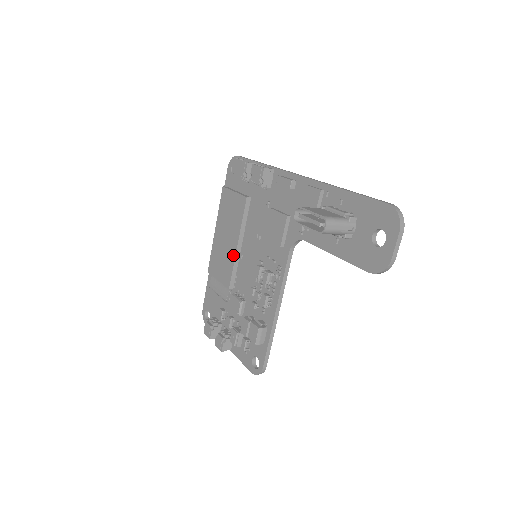
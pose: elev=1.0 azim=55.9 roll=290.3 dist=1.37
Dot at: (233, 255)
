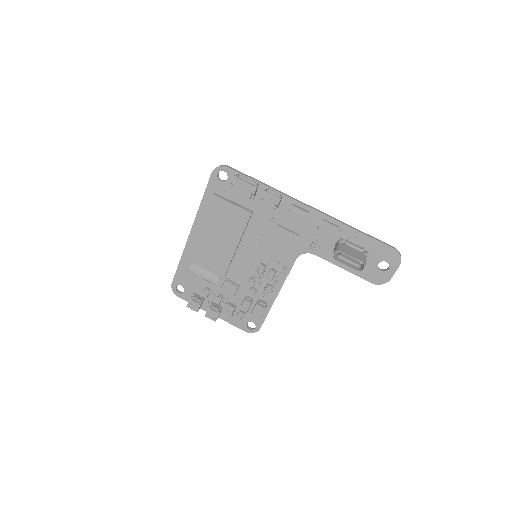
Dot at: (231, 254)
